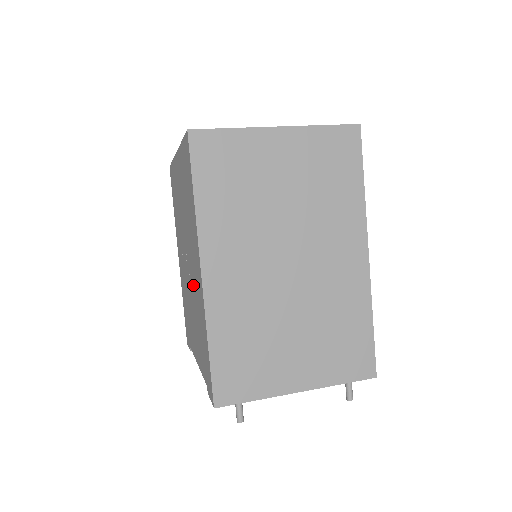
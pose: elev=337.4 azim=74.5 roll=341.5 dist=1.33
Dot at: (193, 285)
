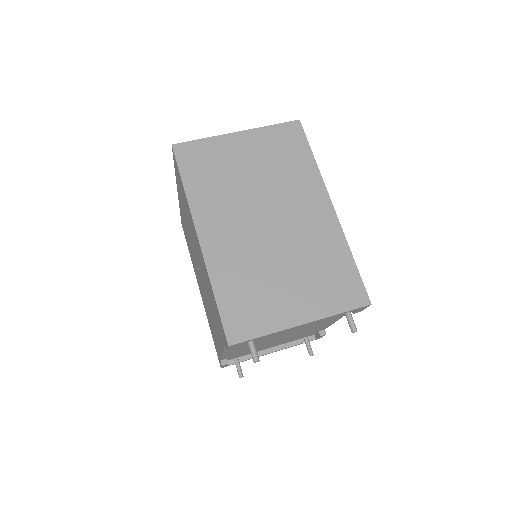
Dot at: (202, 274)
